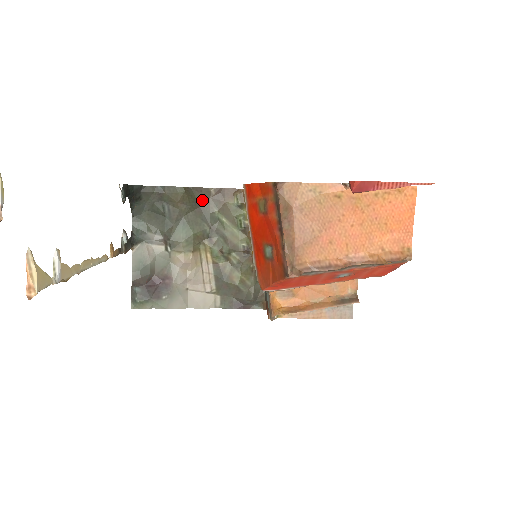
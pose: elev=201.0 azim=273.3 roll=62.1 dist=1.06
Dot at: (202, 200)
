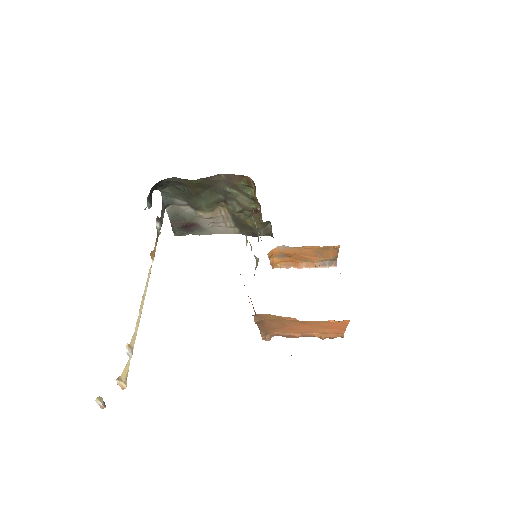
Dot at: (214, 182)
